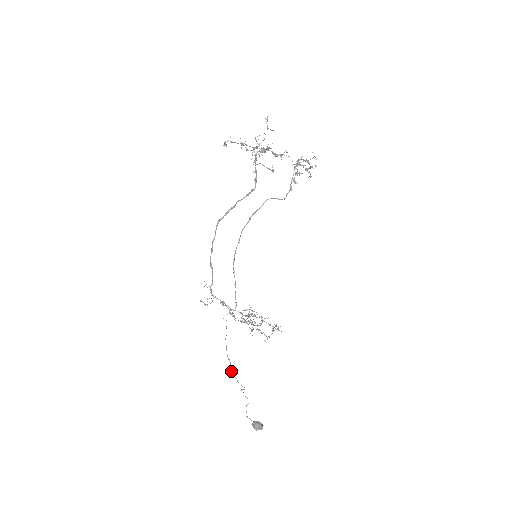
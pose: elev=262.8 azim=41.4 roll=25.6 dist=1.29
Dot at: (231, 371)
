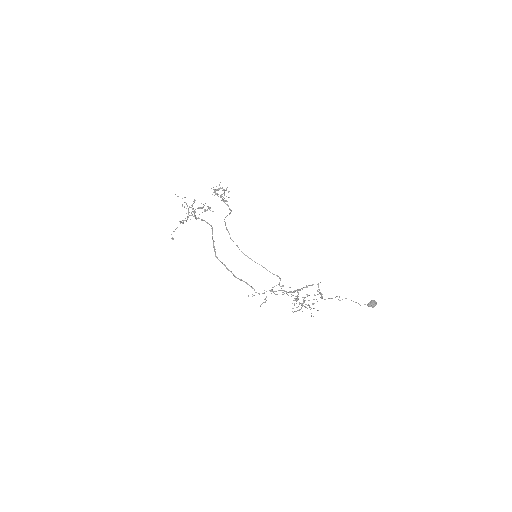
Dot at: occluded
